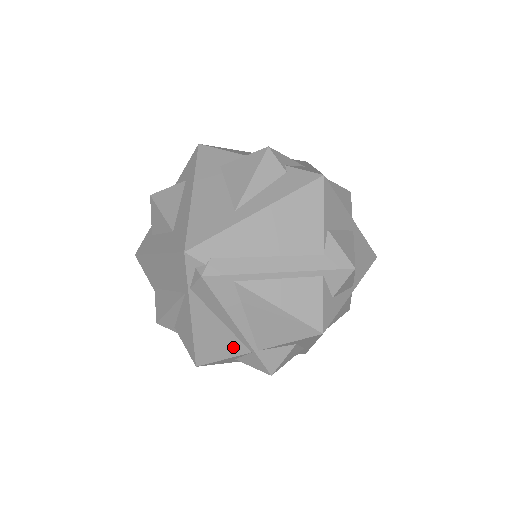
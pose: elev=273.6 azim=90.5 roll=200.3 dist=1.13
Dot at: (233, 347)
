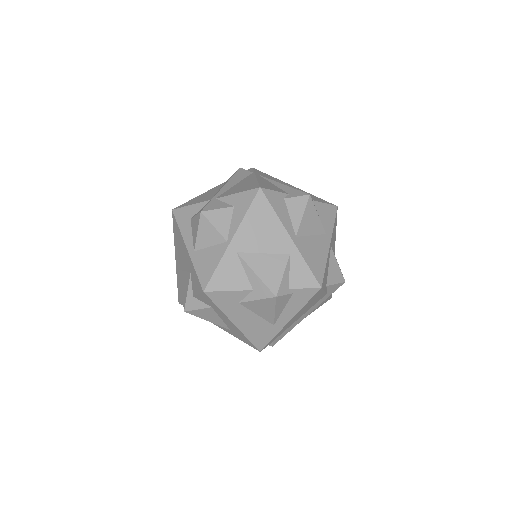
Dot at: occluded
